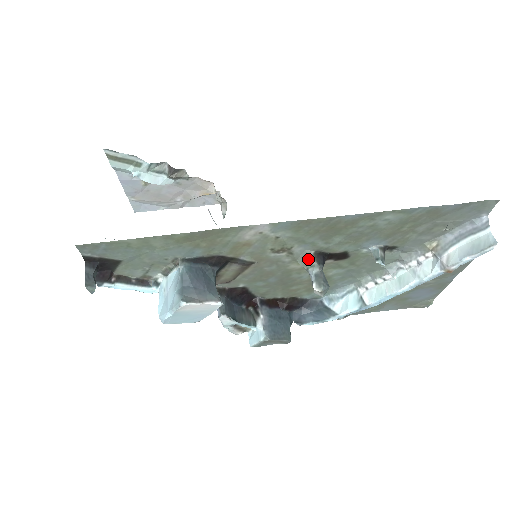
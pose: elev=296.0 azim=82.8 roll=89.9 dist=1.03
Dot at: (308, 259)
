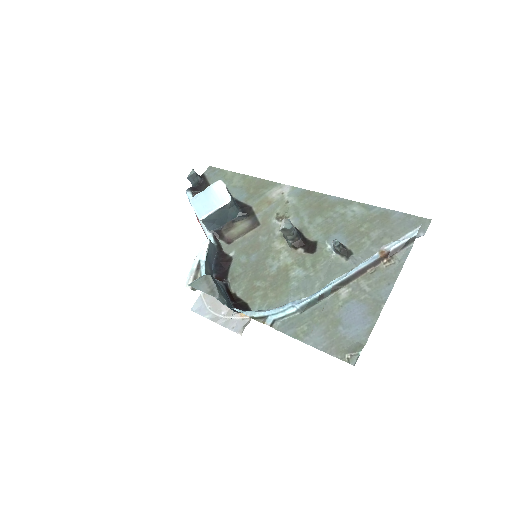
Dot at: occluded
